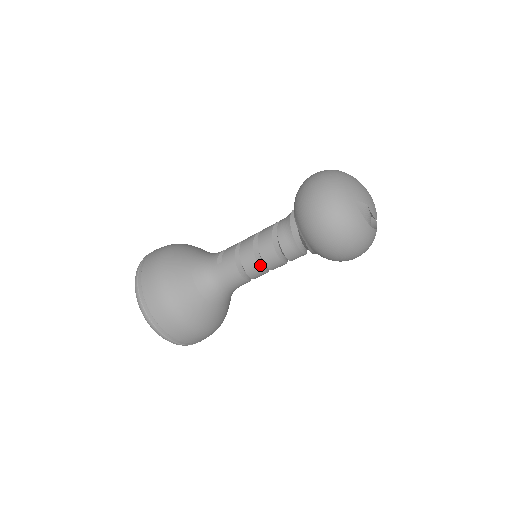
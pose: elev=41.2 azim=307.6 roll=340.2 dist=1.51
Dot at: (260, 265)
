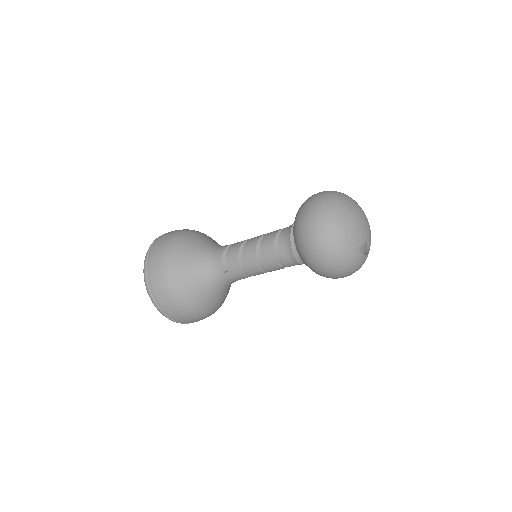
Dot at: (265, 271)
